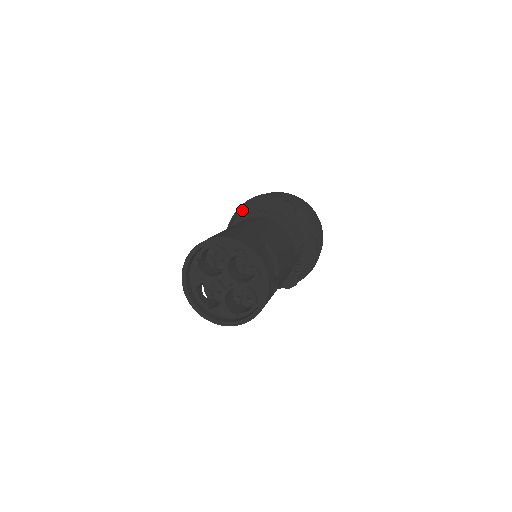
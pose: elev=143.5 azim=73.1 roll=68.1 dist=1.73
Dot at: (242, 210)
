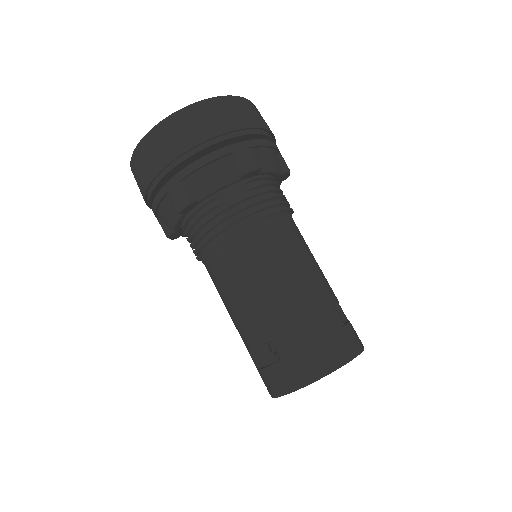
Dot at: (187, 209)
